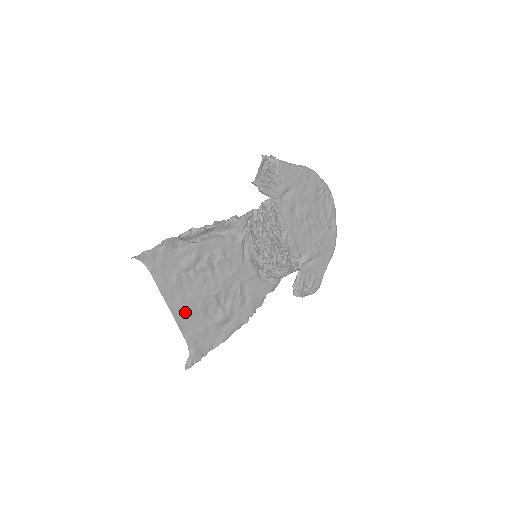
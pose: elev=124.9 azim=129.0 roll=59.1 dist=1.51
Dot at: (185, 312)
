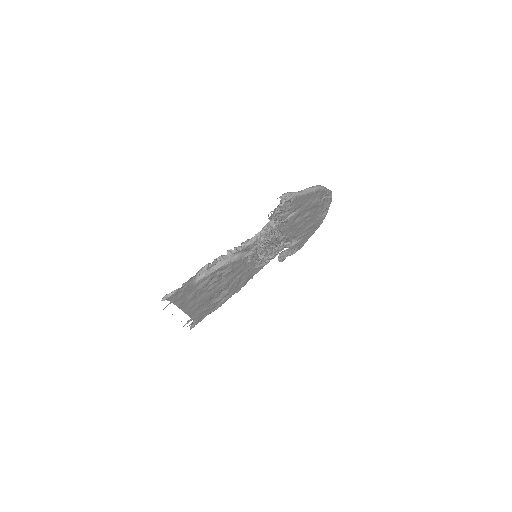
Dot at: (195, 308)
